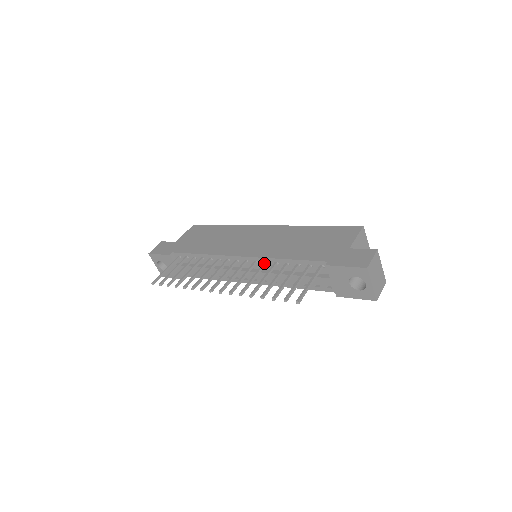
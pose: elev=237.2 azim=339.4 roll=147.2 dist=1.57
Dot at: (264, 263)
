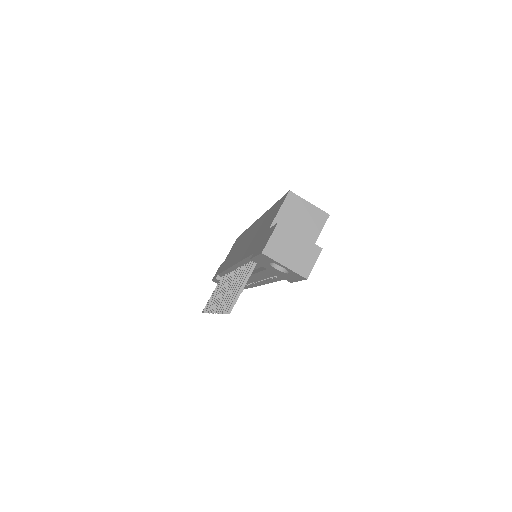
Dot at: occluded
